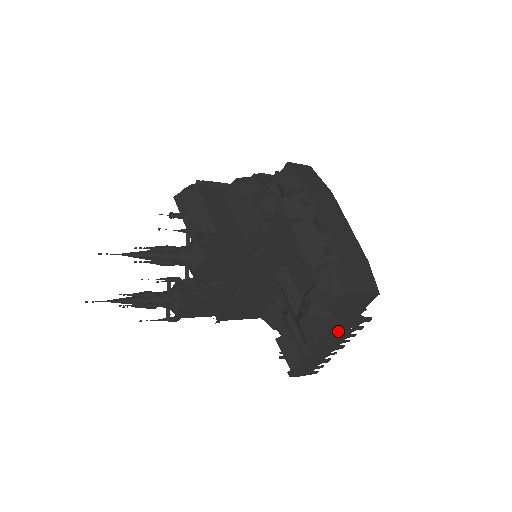
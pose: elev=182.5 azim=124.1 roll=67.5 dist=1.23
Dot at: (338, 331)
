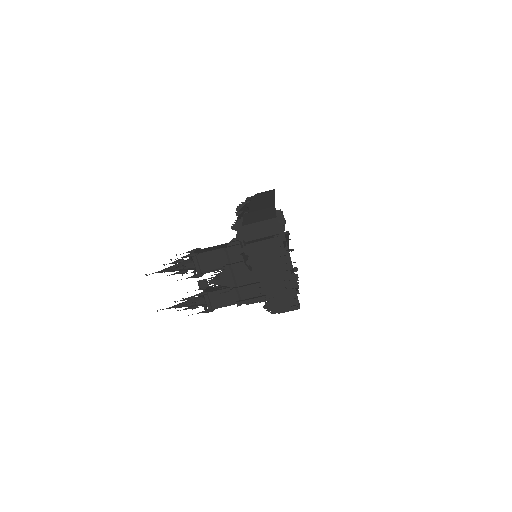
Dot at: (259, 254)
